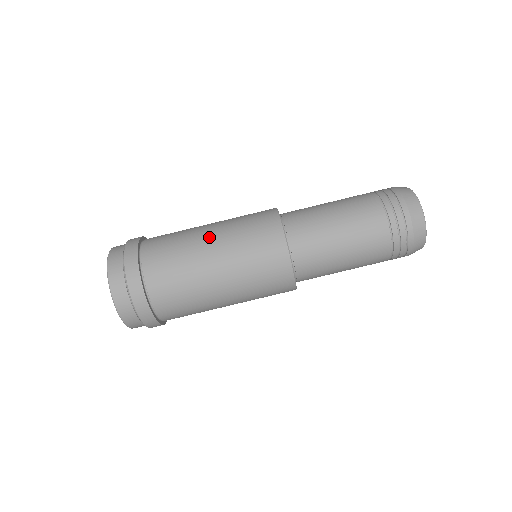
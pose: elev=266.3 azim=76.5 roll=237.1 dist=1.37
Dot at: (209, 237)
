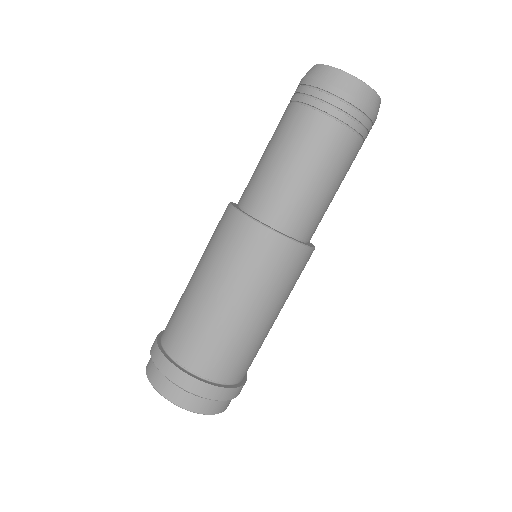
Dot at: (195, 279)
